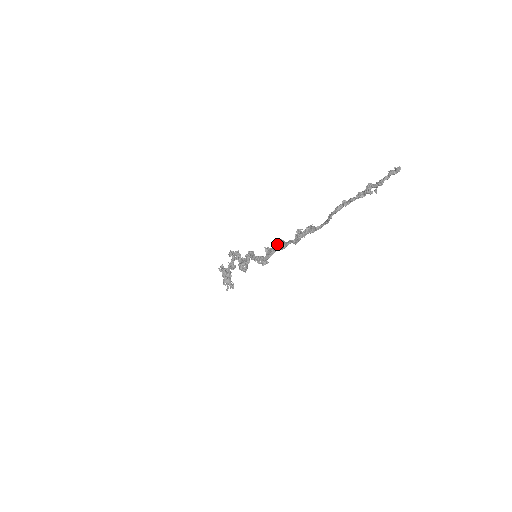
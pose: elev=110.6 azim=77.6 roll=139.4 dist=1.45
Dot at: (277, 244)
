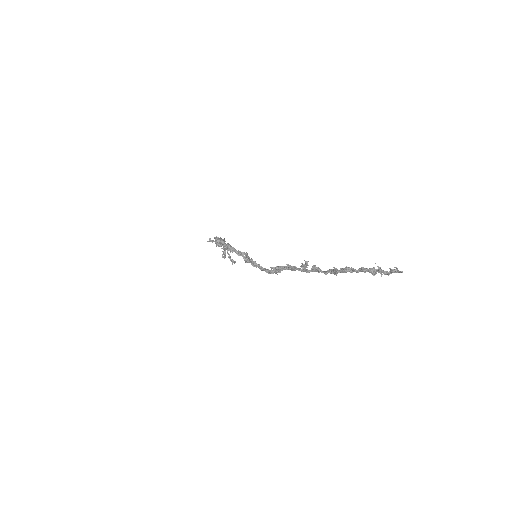
Dot at: (283, 268)
